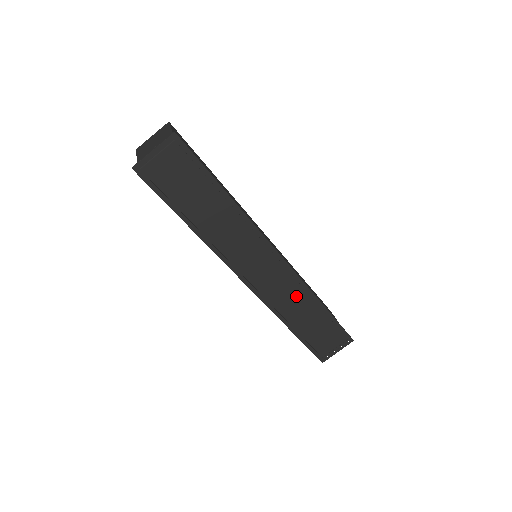
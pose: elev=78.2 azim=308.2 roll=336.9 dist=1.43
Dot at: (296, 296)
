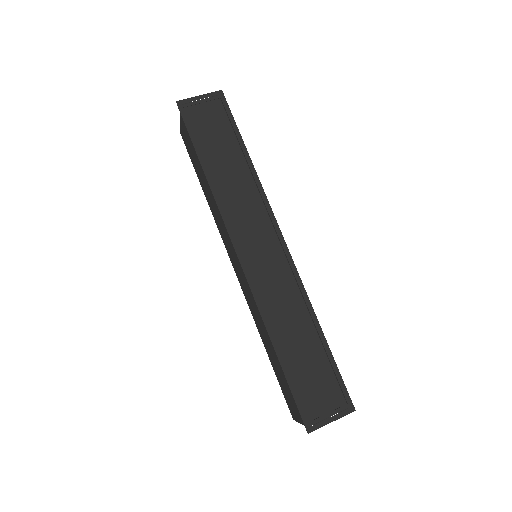
Dot at: (291, 302)
